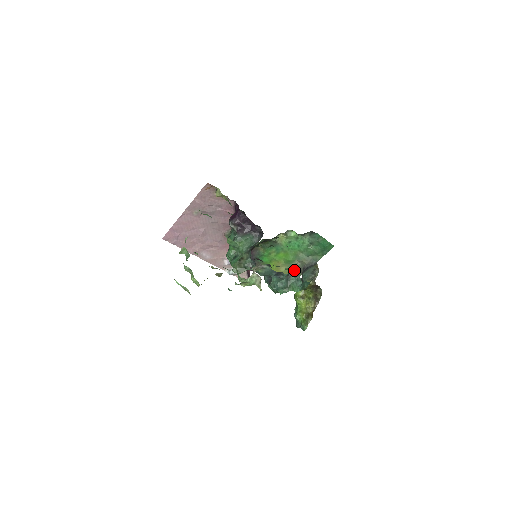
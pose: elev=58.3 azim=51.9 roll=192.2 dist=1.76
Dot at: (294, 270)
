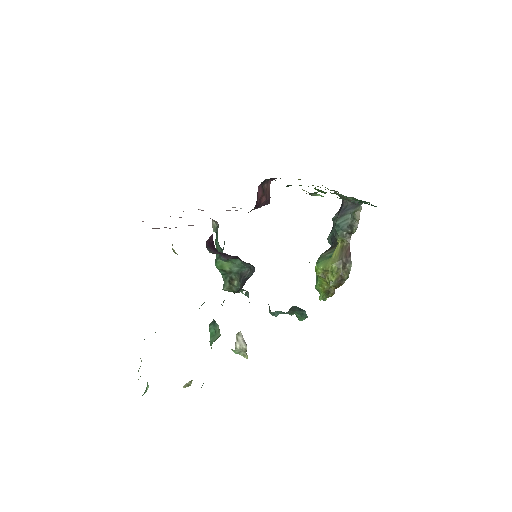
Dot at: (332, 190)
